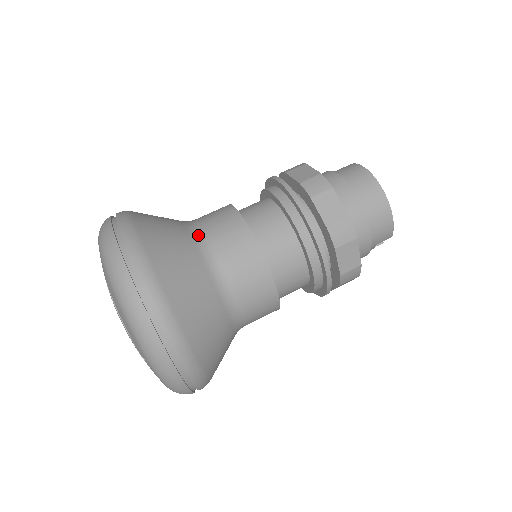
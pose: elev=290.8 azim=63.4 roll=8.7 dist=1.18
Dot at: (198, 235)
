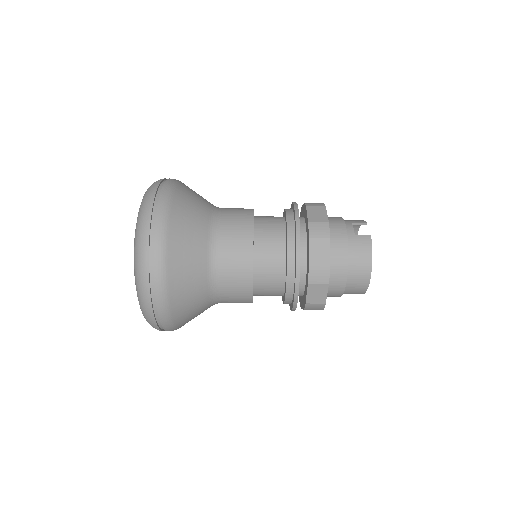
Dot at: (214, 265)
